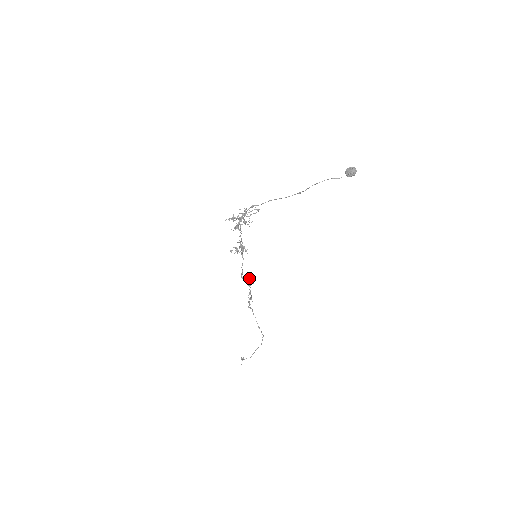
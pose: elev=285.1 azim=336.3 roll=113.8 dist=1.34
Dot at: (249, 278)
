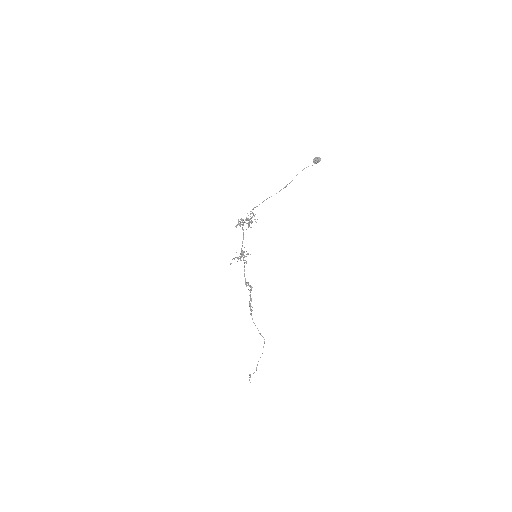
Dot at: (247, 285)
